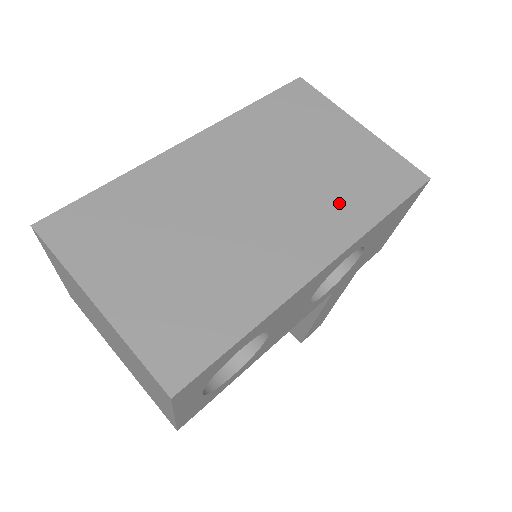
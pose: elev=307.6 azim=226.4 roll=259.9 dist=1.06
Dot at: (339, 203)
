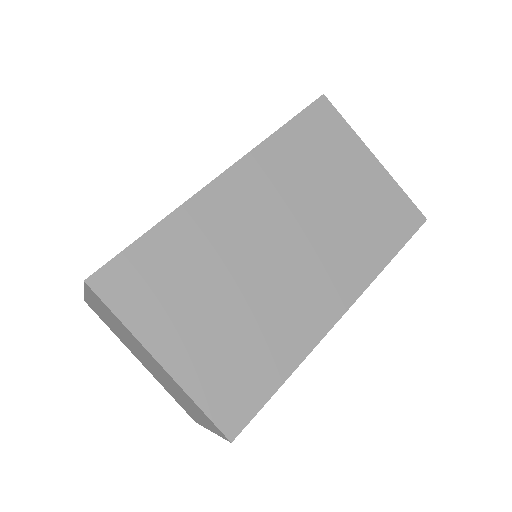
Dot at: (356, 247)
